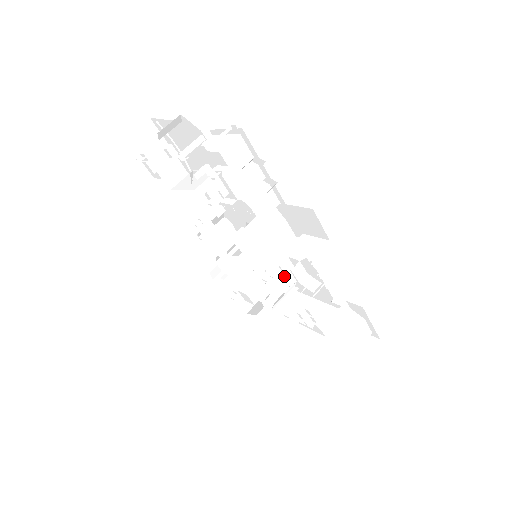
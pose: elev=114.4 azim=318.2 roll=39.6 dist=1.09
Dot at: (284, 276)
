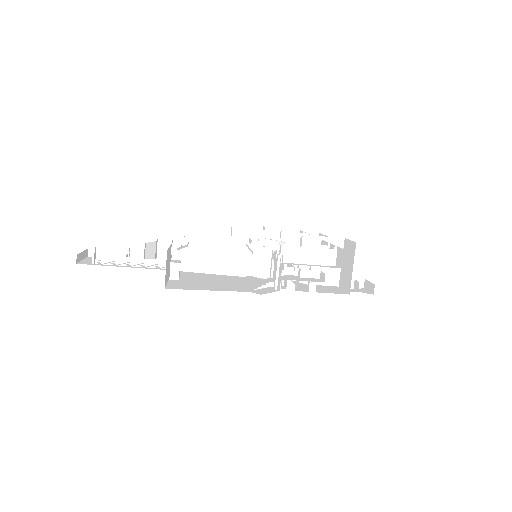
Dot at: (329, 282)
